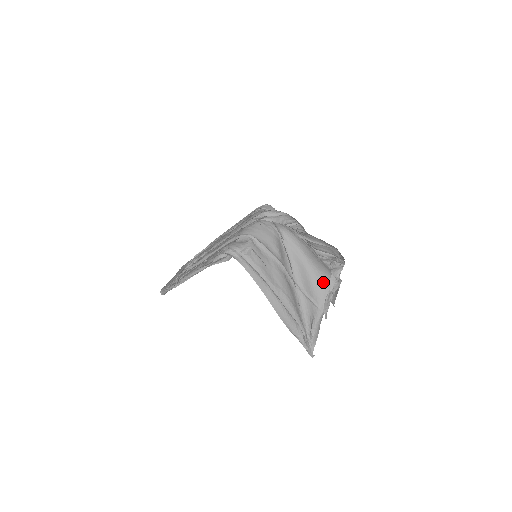
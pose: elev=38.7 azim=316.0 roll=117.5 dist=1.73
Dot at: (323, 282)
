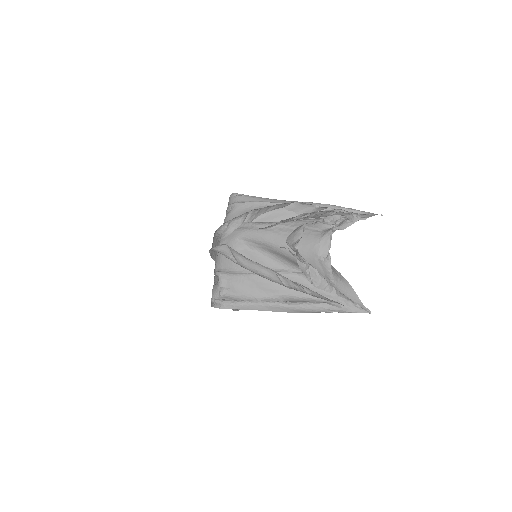
Dot at: (308, 258)
